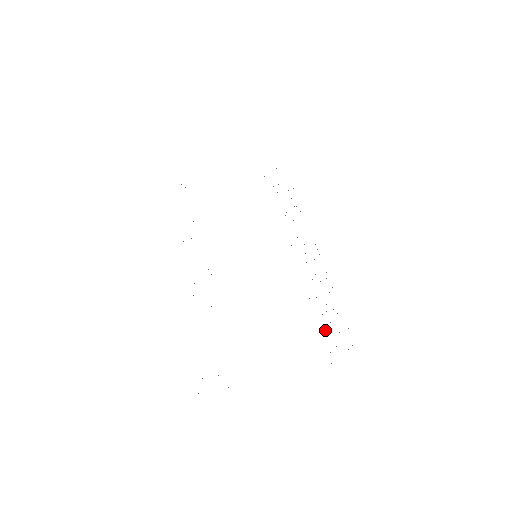
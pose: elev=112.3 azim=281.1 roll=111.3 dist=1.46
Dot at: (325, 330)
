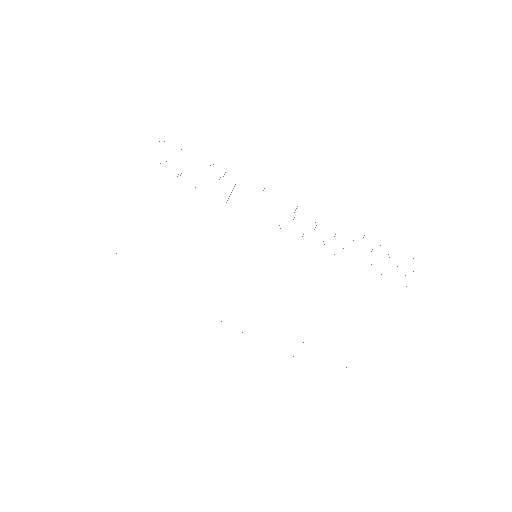
Dot at: occluded
